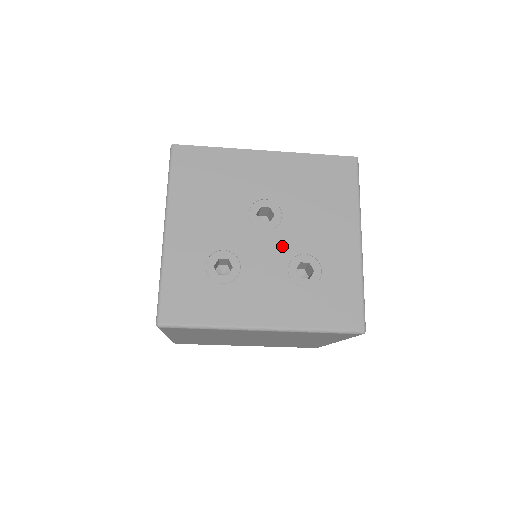
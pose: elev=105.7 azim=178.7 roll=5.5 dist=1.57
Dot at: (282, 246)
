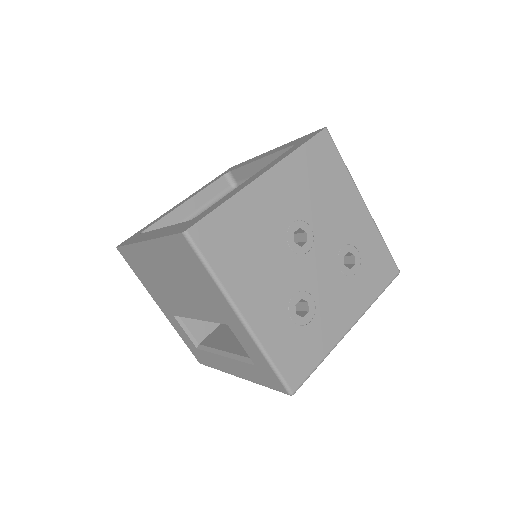
Dot at: (326, 254)
